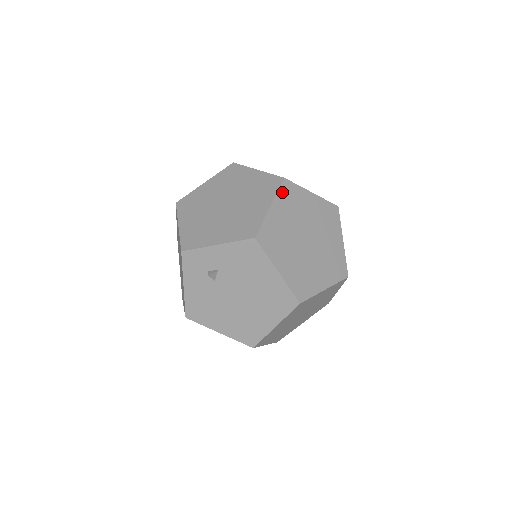
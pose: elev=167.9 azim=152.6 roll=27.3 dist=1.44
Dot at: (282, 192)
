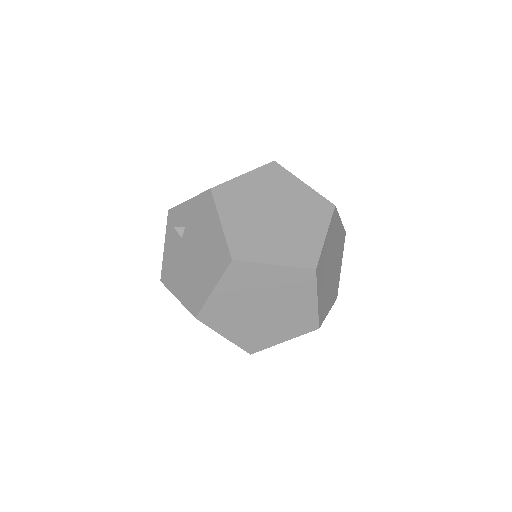
Dot at: (265, 169)
